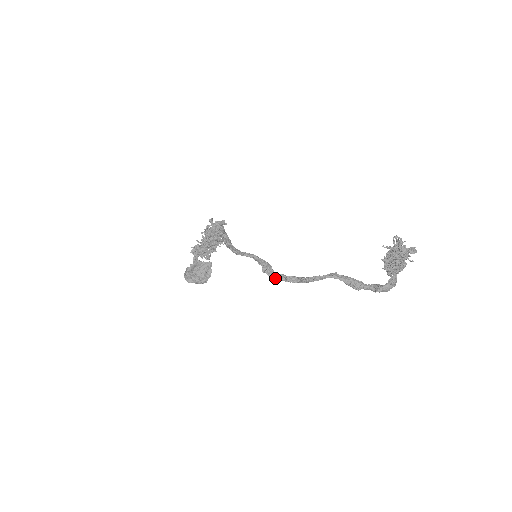
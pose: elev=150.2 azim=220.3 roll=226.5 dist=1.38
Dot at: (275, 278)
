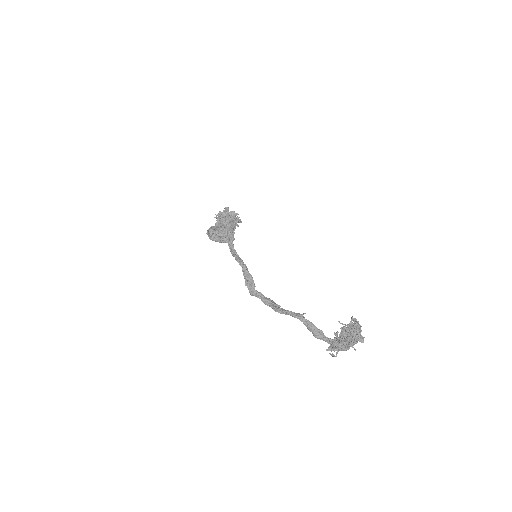
Dot at: (253, 295)
